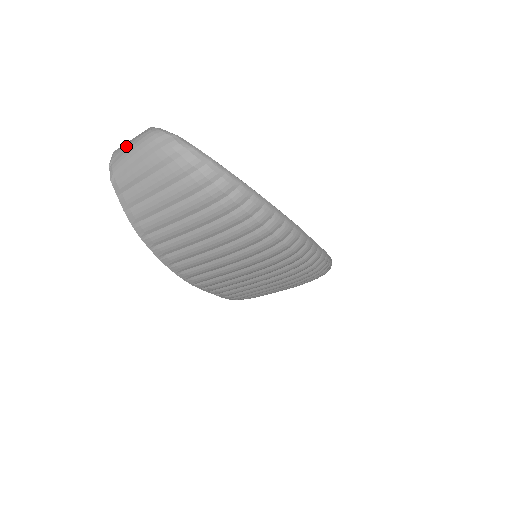
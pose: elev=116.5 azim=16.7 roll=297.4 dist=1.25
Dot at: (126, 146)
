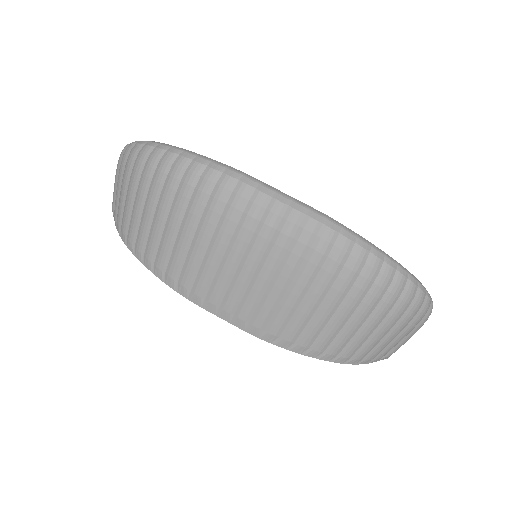
Dot at: occluded
